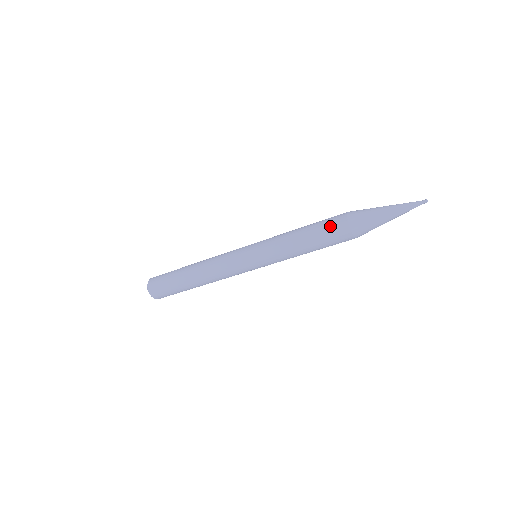
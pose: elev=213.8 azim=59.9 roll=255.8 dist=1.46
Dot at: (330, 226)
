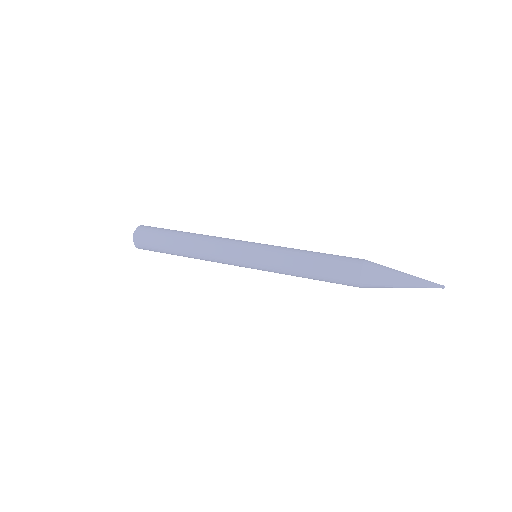
Dot at: (342, 270)
